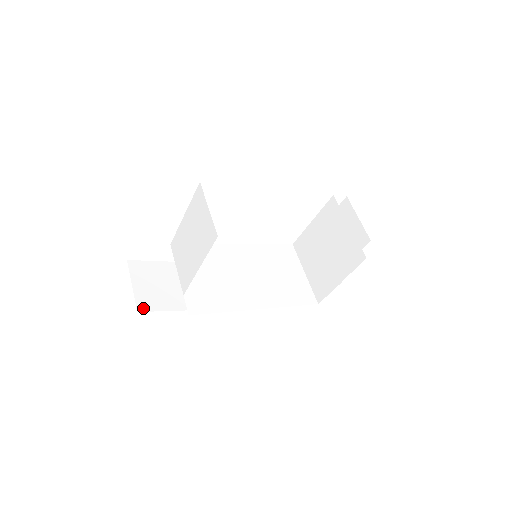
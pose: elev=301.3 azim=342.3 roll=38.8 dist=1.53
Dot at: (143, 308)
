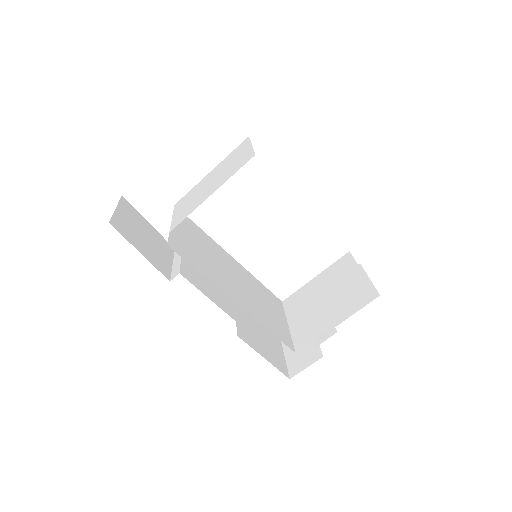
Dot at: (116, 226)
